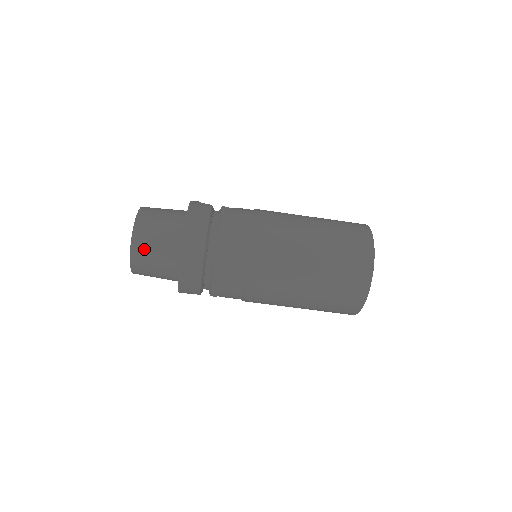
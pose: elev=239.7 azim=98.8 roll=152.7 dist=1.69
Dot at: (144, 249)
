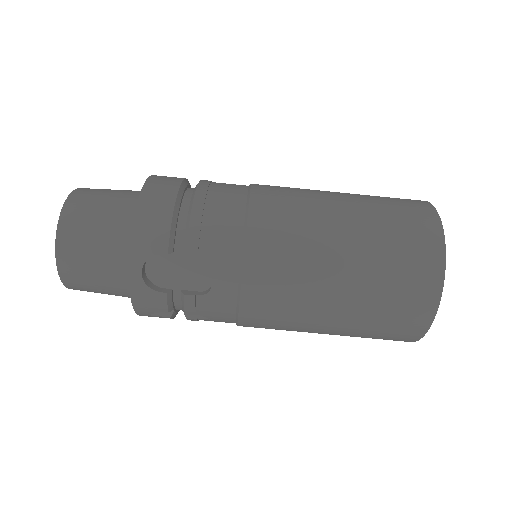
Dot at: (92, 193)
